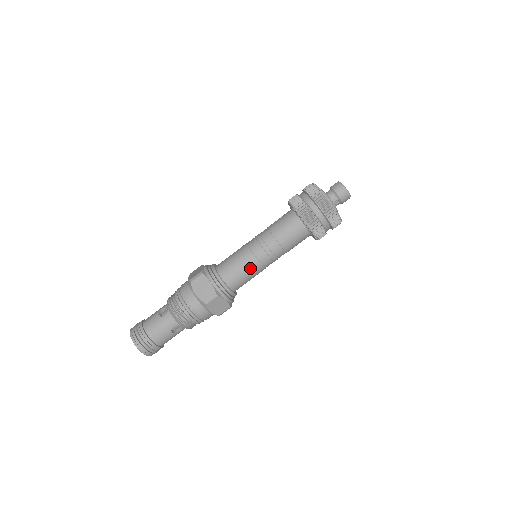
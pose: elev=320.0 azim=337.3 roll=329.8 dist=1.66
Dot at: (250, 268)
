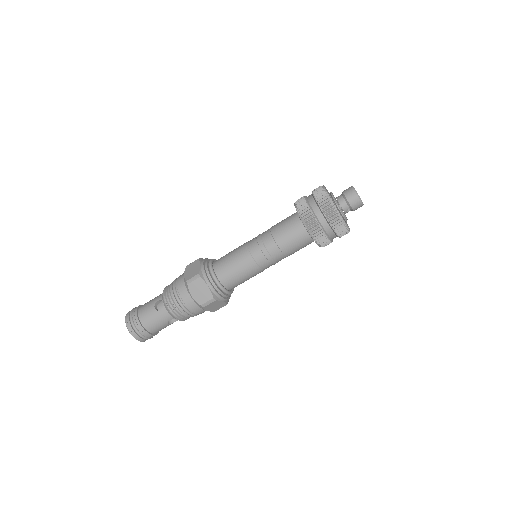
Dot at: (249, 273)
